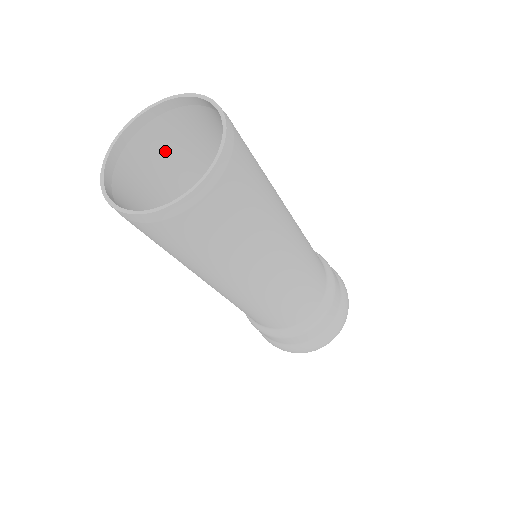
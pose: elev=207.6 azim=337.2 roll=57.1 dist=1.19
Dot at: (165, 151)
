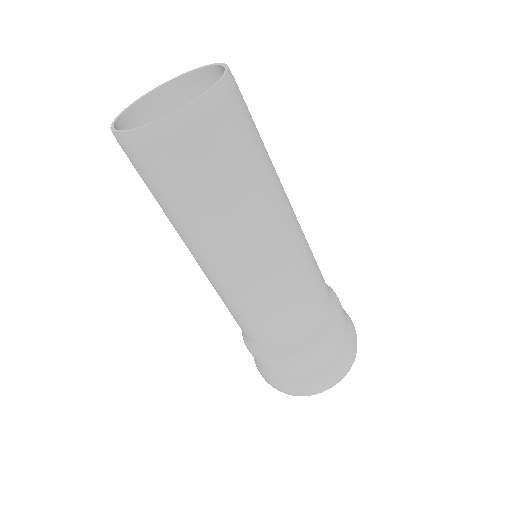
Dot at: occluded
